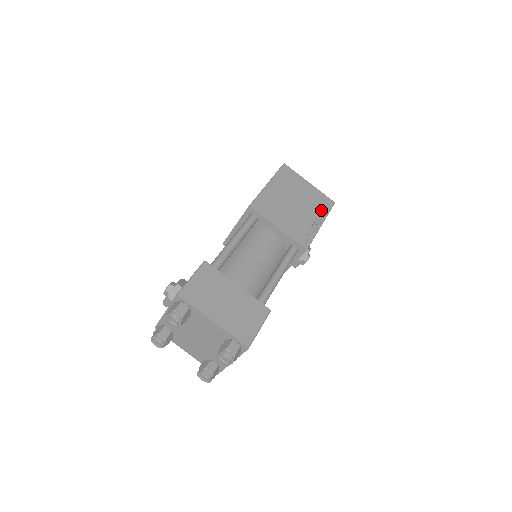
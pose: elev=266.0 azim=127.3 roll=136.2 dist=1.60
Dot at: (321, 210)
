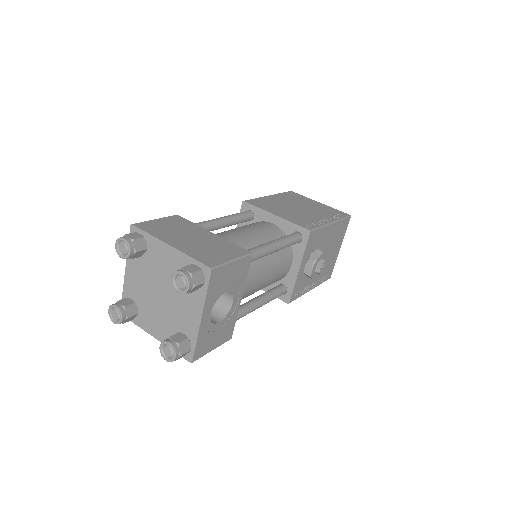
Dot at: (332, 216)
